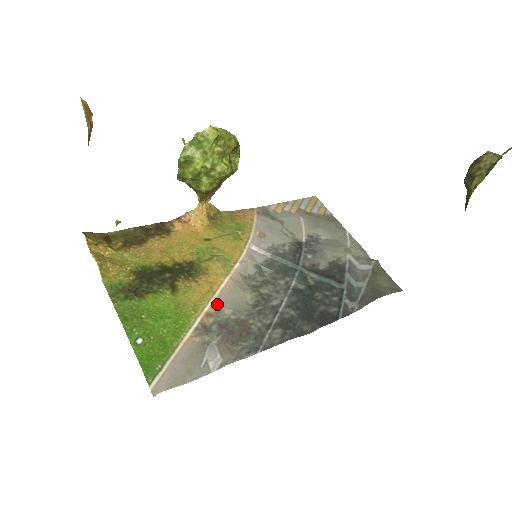
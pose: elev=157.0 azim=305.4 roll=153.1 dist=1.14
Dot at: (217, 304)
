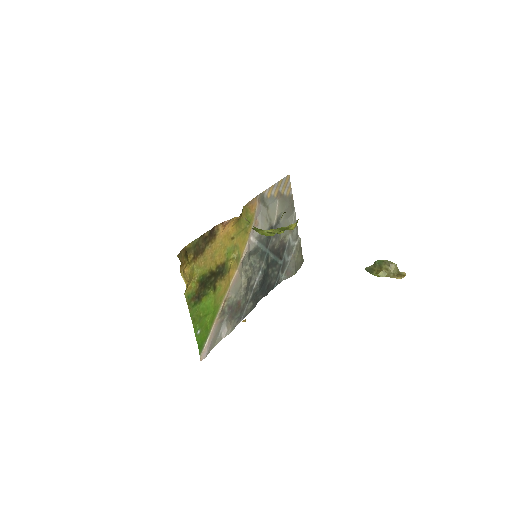
Dot at: (230, 292)
